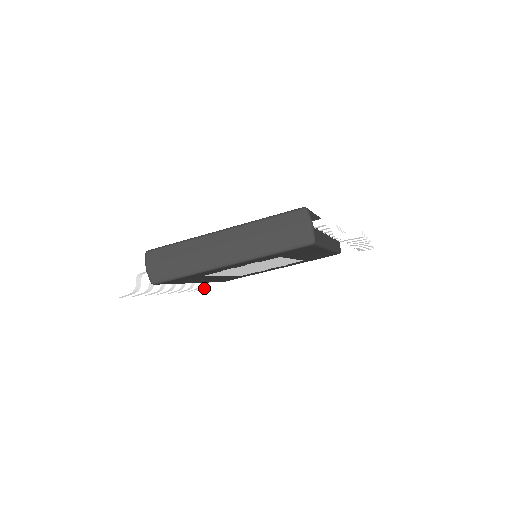
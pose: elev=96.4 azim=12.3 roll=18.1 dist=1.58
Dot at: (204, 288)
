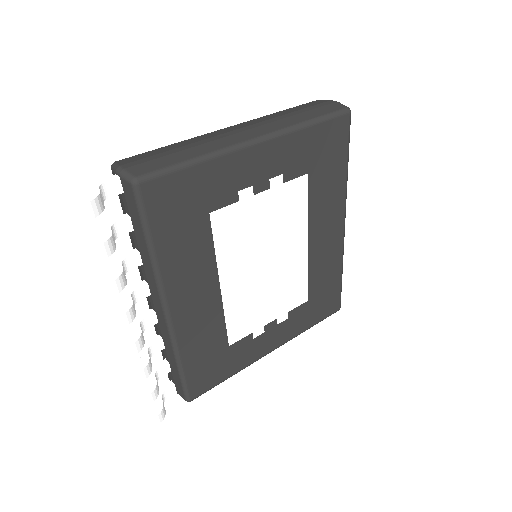
Dot at: (157, 421)
